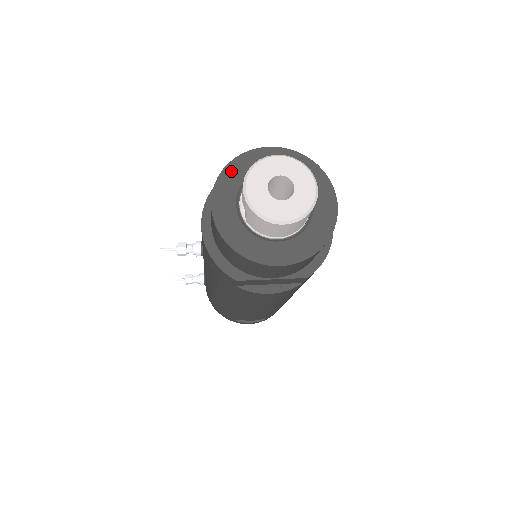
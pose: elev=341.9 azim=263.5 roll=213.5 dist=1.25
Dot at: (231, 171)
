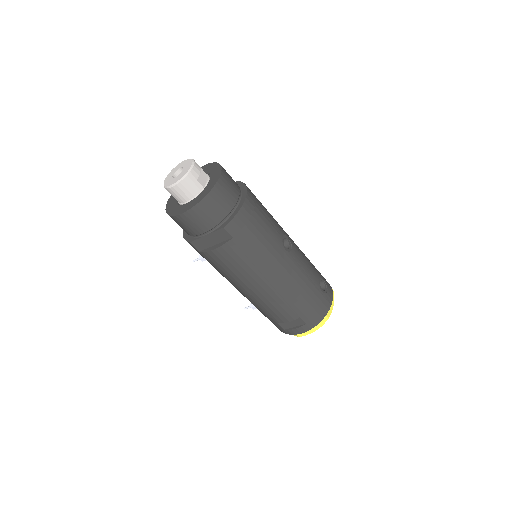
Dot at: occluded
